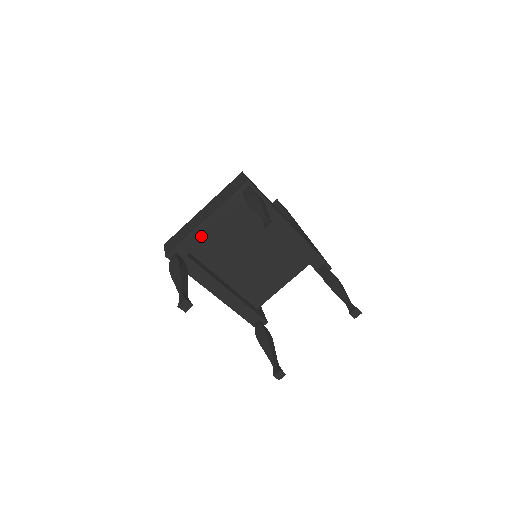
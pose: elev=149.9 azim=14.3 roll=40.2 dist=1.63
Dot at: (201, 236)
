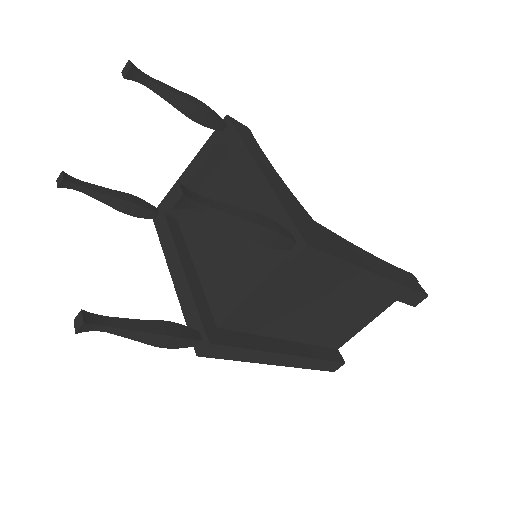
Dot at: occluded
